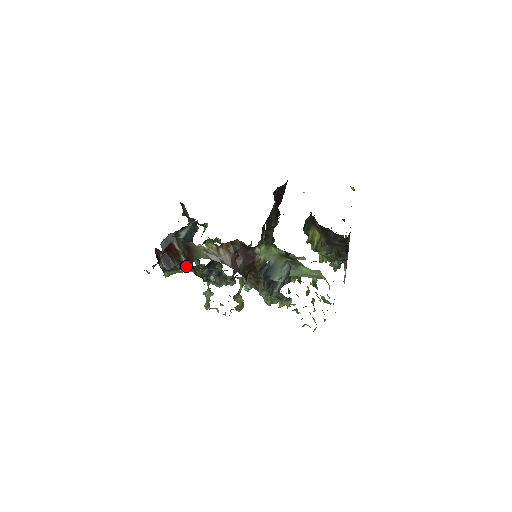
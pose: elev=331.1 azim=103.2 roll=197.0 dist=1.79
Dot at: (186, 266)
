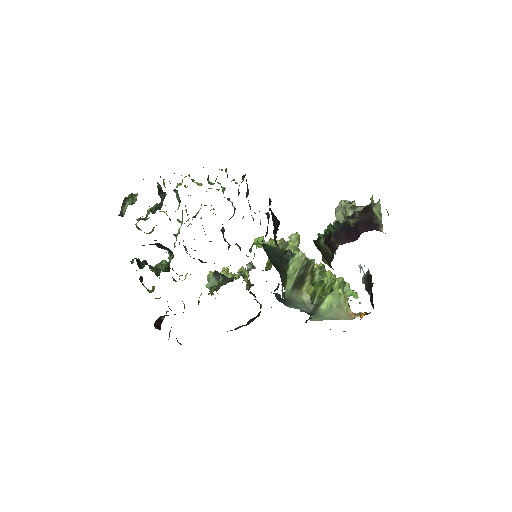
Dot at: occluded
